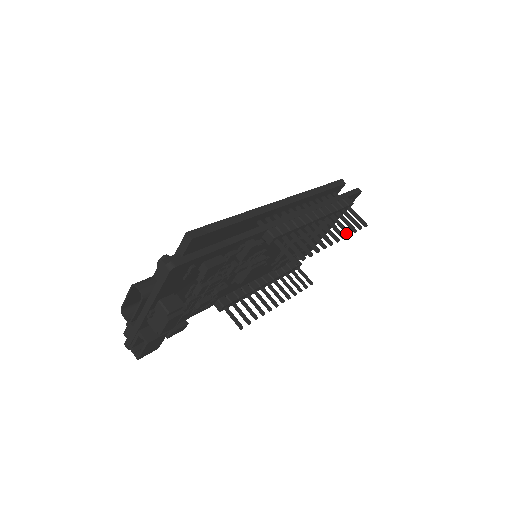
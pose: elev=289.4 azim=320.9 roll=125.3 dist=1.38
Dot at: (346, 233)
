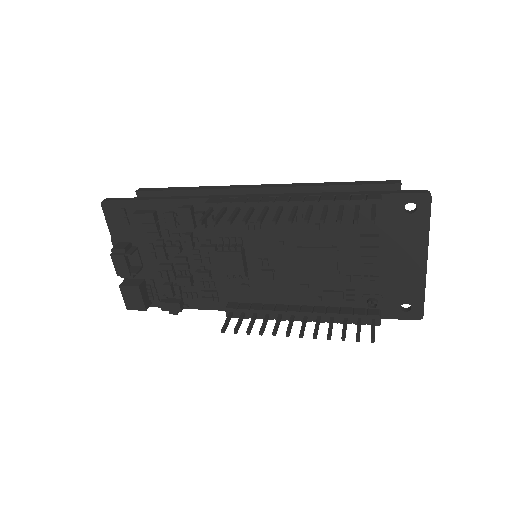
Dot at: (320, 221)
